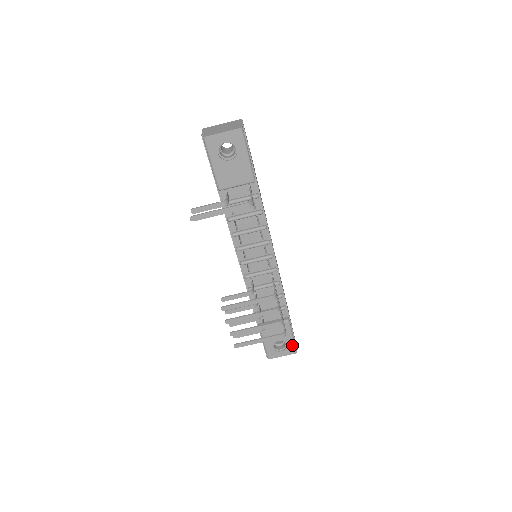
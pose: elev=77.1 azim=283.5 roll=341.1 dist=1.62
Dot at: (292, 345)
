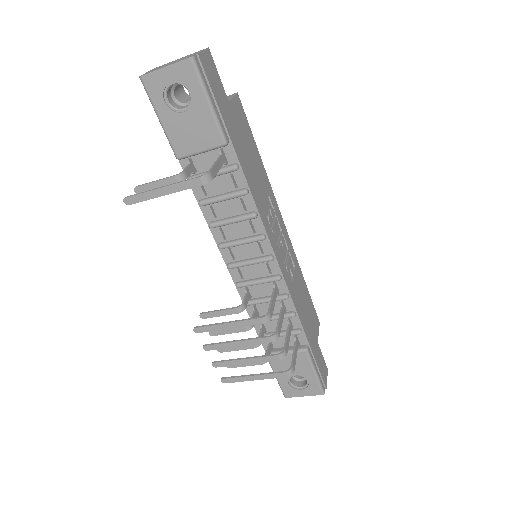
Dot at: (316, 383)
